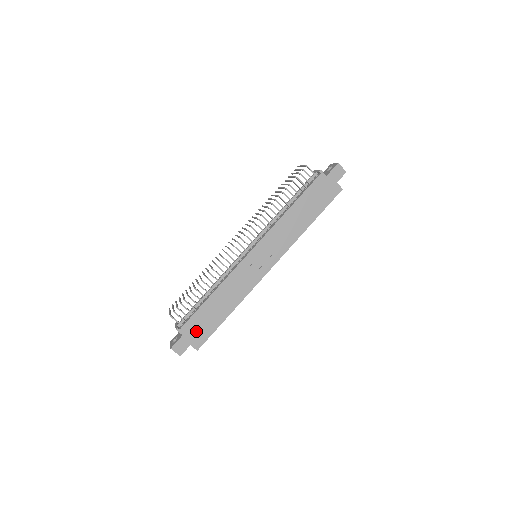
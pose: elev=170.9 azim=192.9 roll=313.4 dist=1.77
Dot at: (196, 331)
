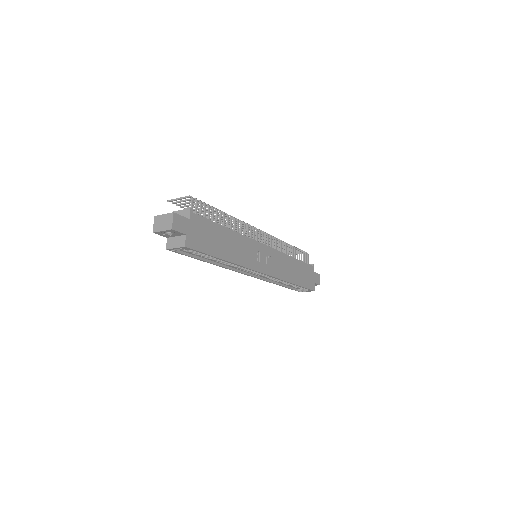
Dot at: (199, 232)
